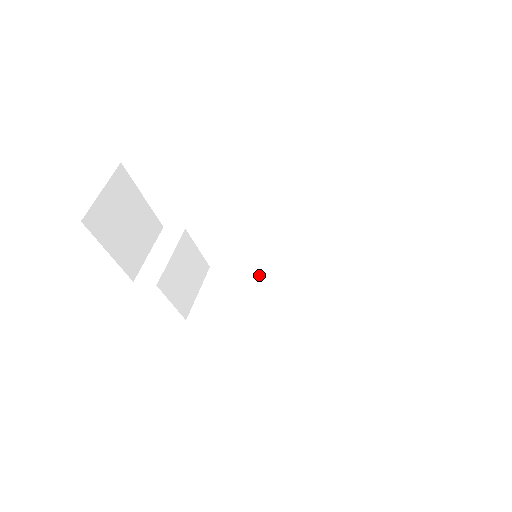
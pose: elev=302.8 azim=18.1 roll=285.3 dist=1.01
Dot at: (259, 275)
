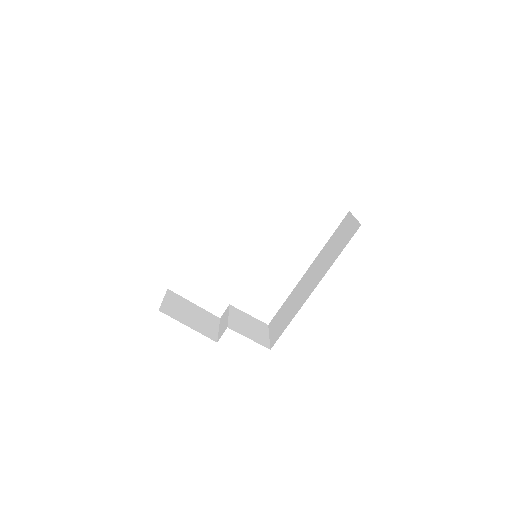
Dot at: (291, 294)
